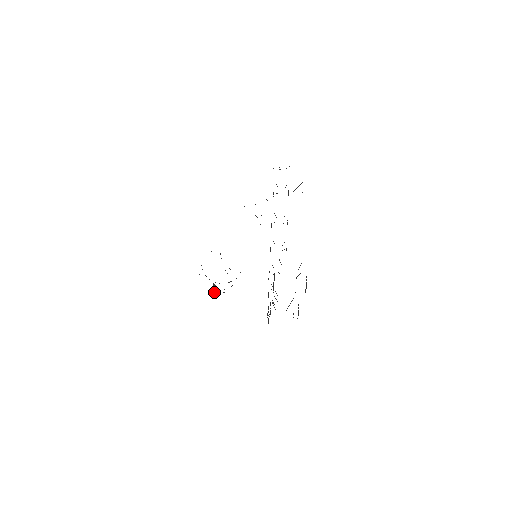
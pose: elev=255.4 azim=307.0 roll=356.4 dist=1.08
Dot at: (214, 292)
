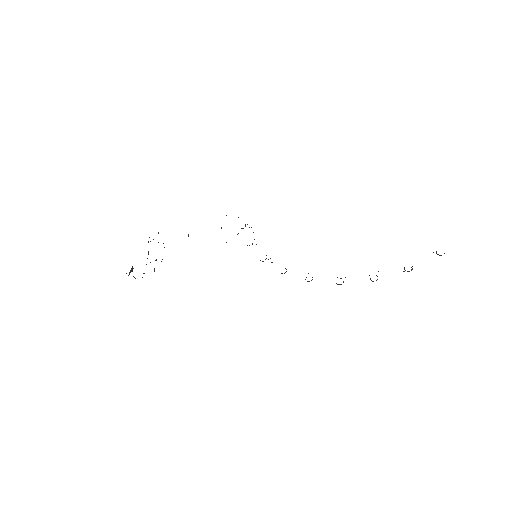
Dot at: occluded
